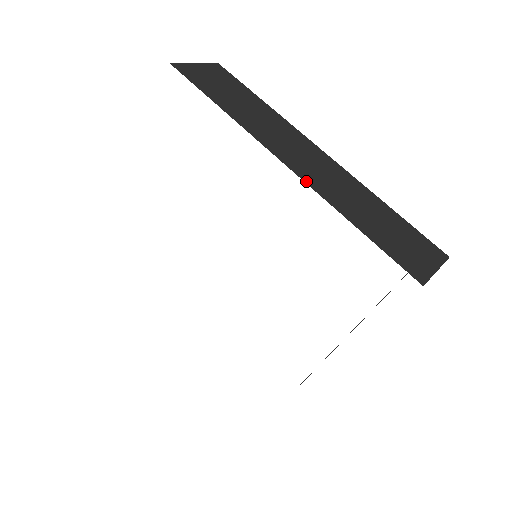
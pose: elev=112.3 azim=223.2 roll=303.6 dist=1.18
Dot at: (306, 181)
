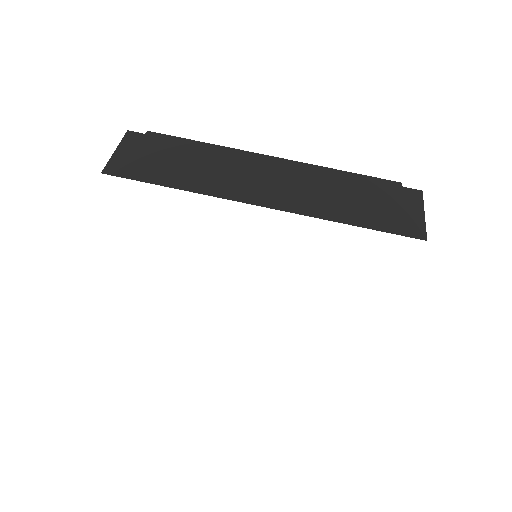
Dot at: (291, 211)
